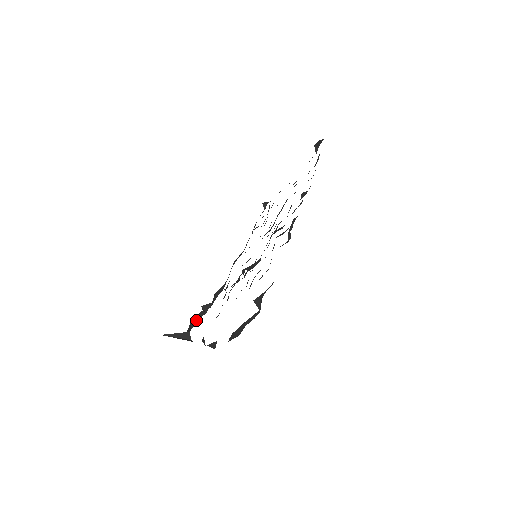
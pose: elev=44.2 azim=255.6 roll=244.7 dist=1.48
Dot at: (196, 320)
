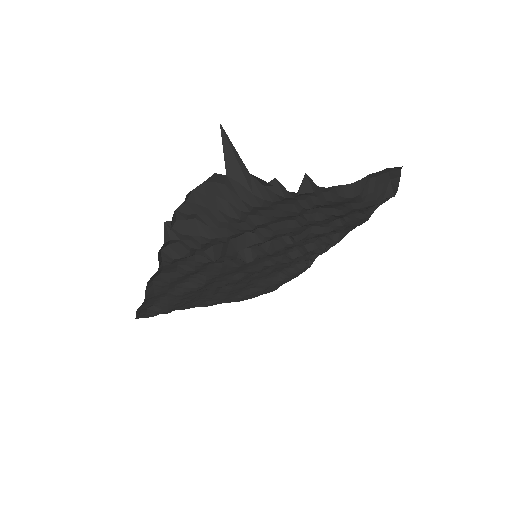
Dot at: (180, 206)
